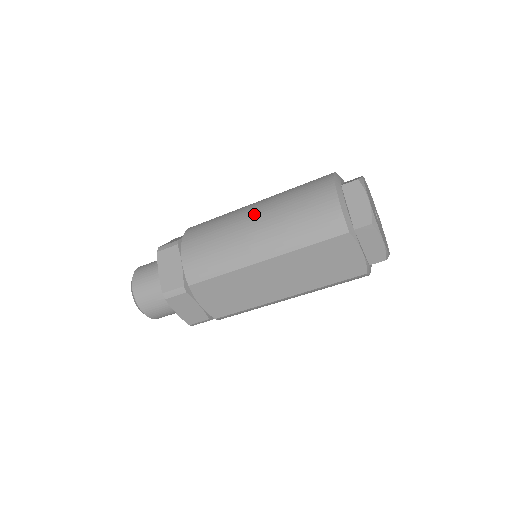
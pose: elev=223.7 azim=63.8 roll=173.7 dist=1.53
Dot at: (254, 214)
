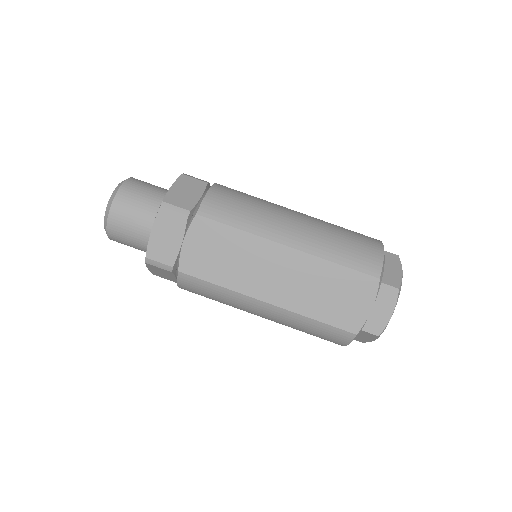
Dot at: (299, 213)
